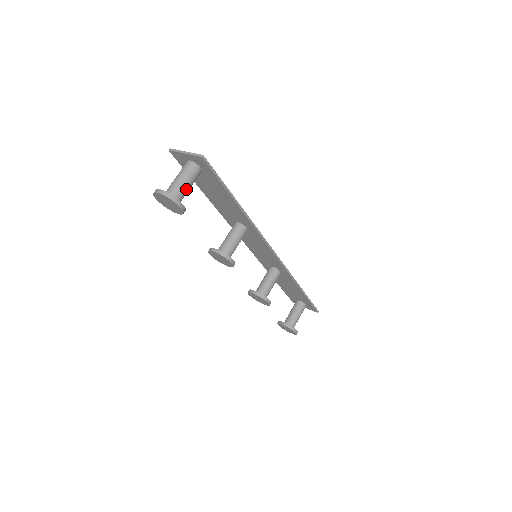
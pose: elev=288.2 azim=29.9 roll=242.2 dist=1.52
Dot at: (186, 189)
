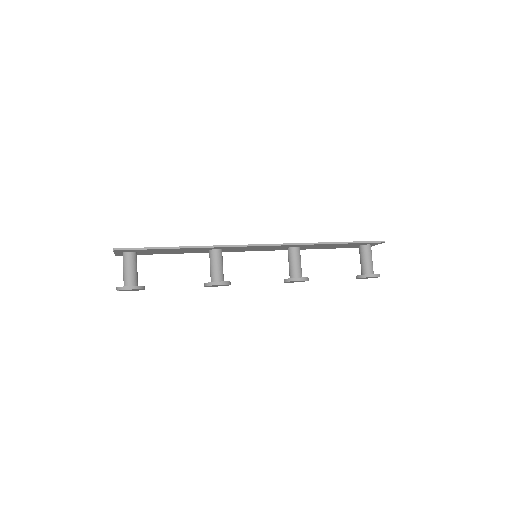
Dot at: (131, 273)
